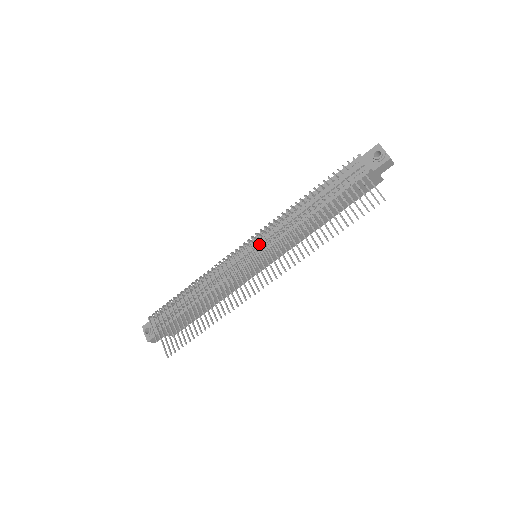
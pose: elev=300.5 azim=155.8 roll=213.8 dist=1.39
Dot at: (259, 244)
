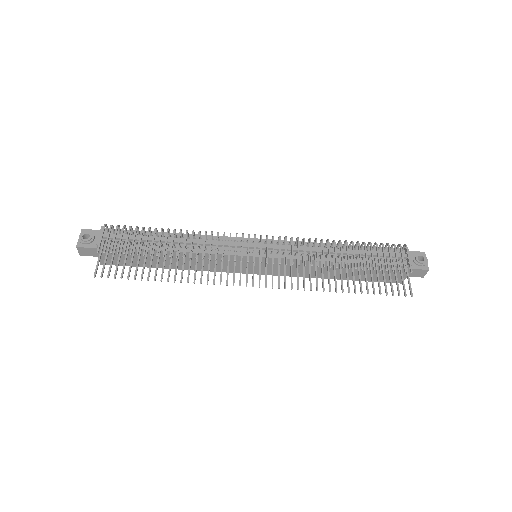
Dot at: (272, 248)
